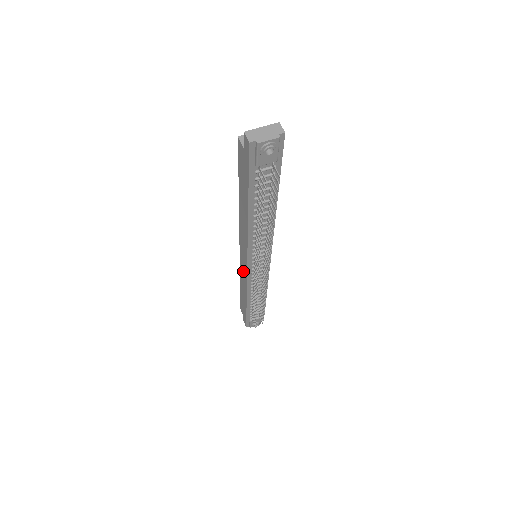
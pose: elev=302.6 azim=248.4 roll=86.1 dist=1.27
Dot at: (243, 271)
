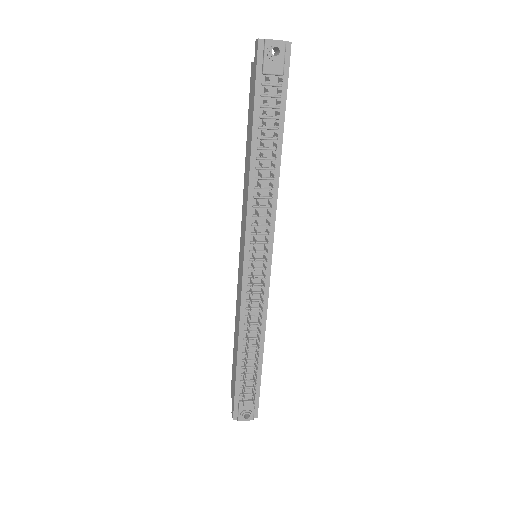
Dot at: (239, 284)
